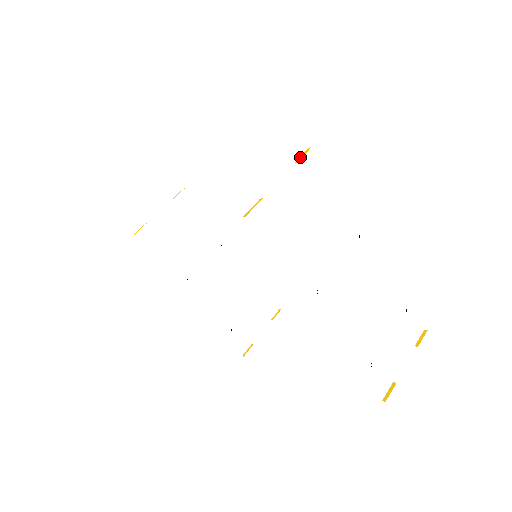
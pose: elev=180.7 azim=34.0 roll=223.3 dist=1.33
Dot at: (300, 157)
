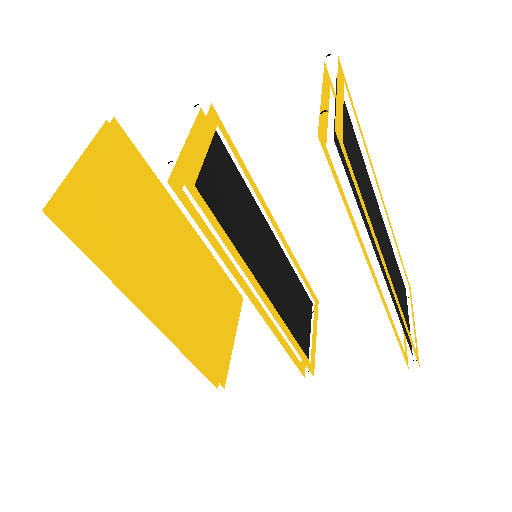
Dot at: (100, 148)
